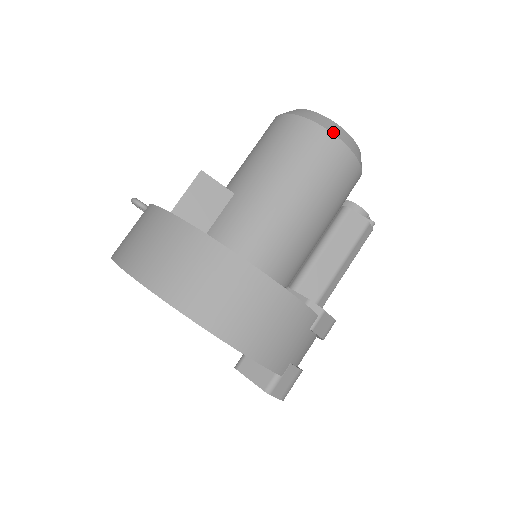
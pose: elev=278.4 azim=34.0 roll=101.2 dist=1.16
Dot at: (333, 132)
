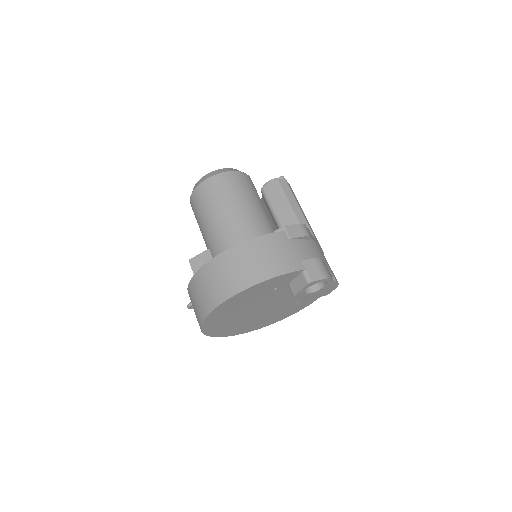
Dot at: (206, 179)
